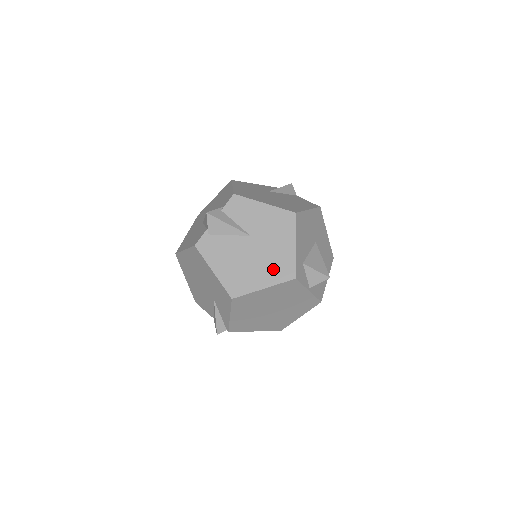
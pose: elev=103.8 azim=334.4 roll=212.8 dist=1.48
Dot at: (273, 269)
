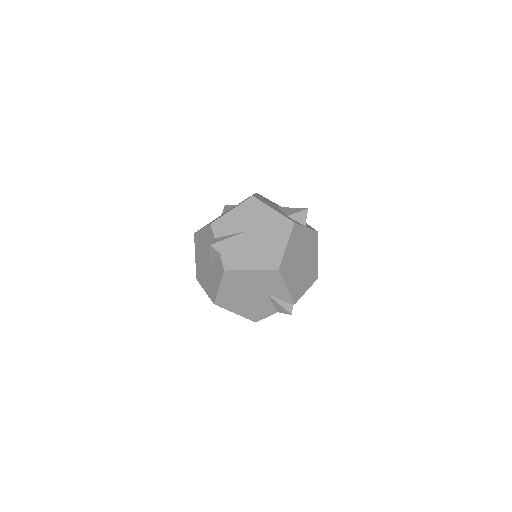
Dot at: (278, 232)
